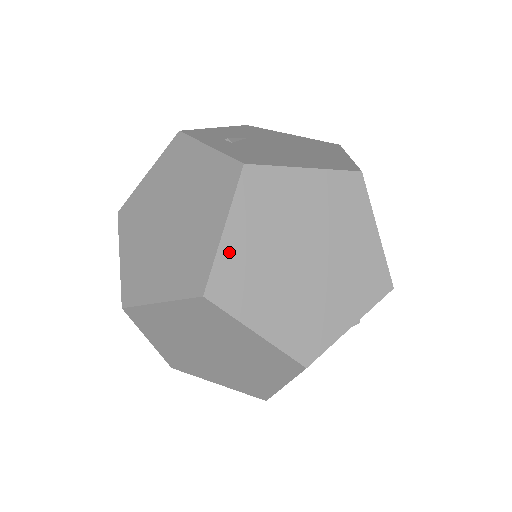
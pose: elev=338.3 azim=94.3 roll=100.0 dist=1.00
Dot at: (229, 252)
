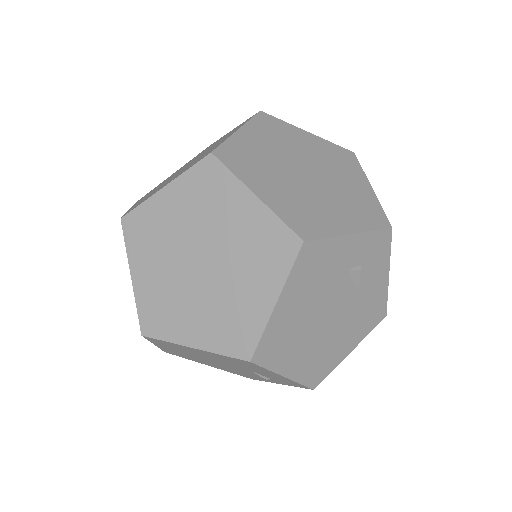
Dot at: (240, 141)
